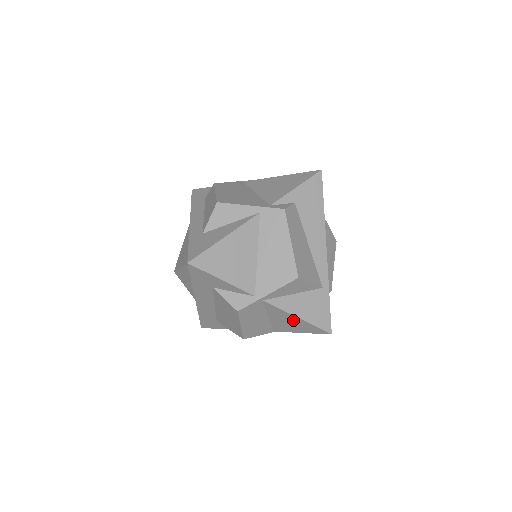
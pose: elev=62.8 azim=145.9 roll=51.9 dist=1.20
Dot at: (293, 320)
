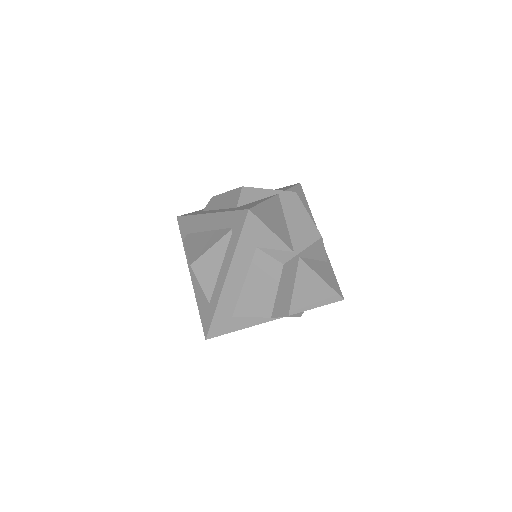
Dot at: (316, 285)
